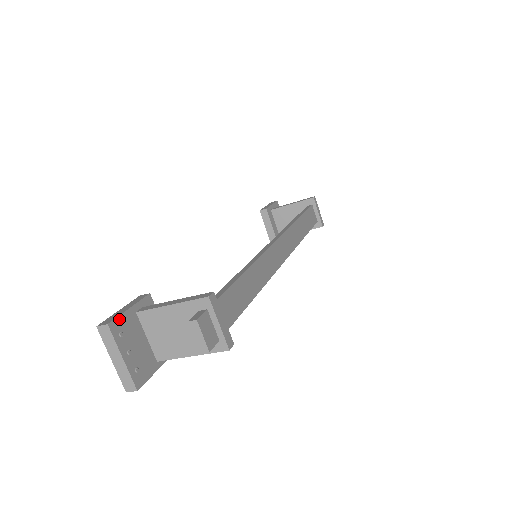
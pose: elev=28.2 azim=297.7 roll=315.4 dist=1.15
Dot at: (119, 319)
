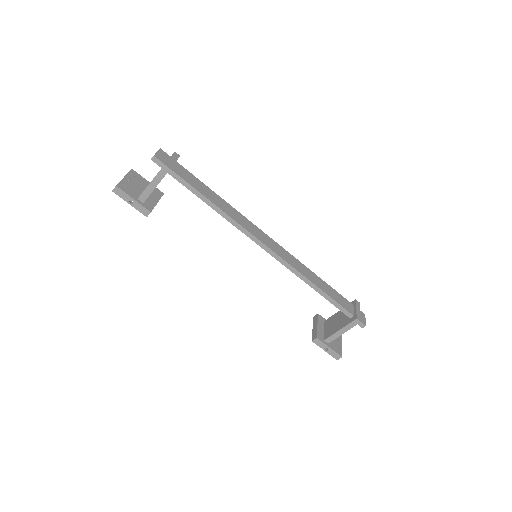
Dot at: (139, 175)
